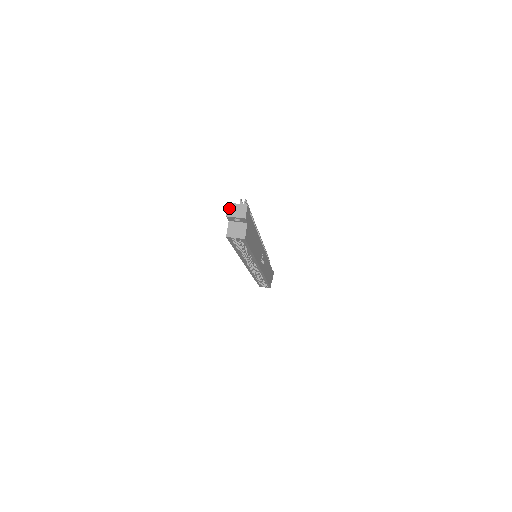
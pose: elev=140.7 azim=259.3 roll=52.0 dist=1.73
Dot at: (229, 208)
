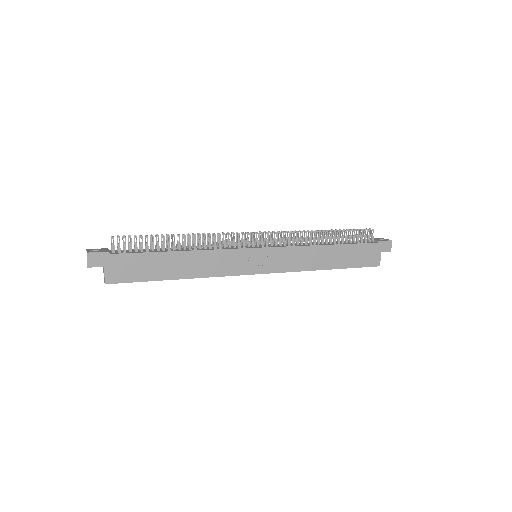
Dot at: occluded
